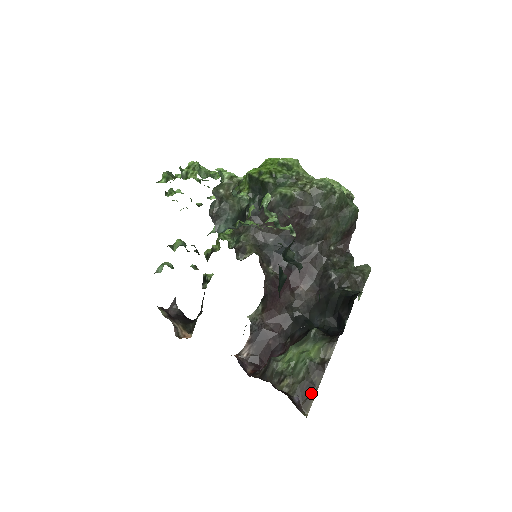
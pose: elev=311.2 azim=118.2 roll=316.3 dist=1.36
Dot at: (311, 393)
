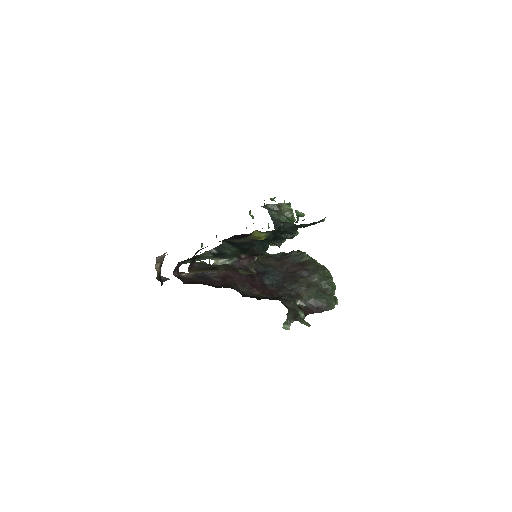
Dot at: (208, 270)
